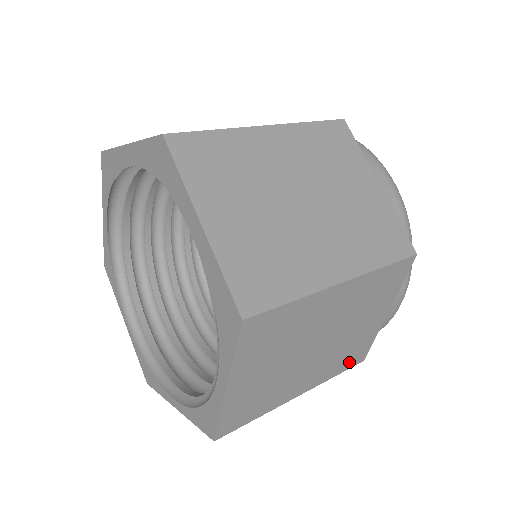
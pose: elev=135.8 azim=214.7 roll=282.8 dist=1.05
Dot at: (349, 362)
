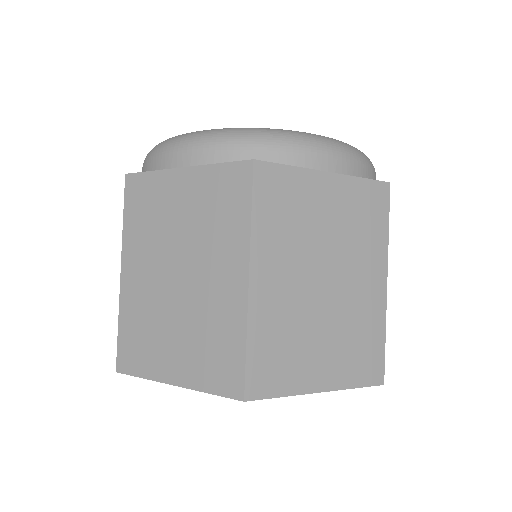
Dot at: occluded
